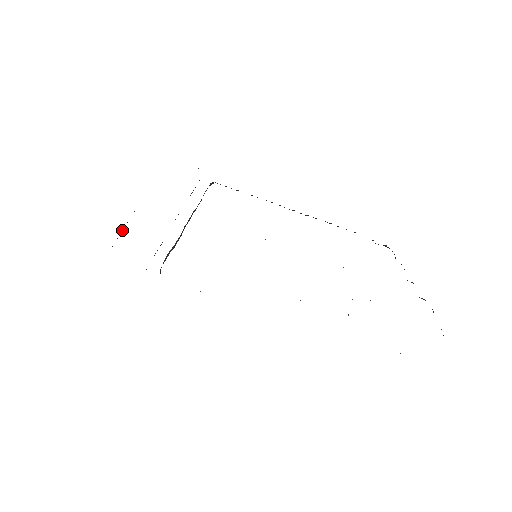
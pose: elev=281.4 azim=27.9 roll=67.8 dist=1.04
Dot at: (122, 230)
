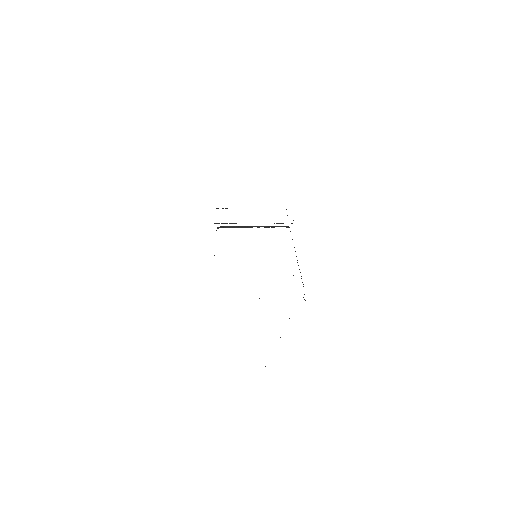
Dot at: occluded
